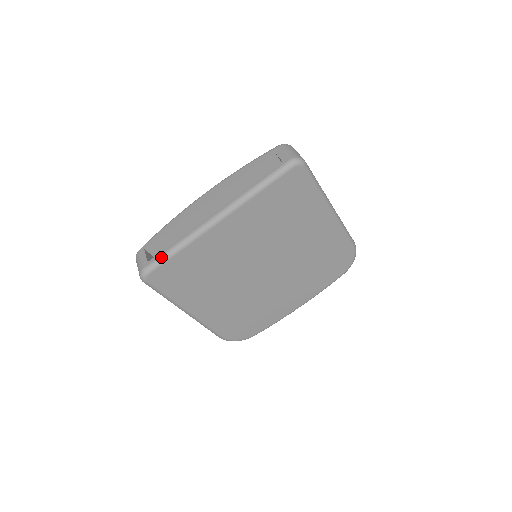
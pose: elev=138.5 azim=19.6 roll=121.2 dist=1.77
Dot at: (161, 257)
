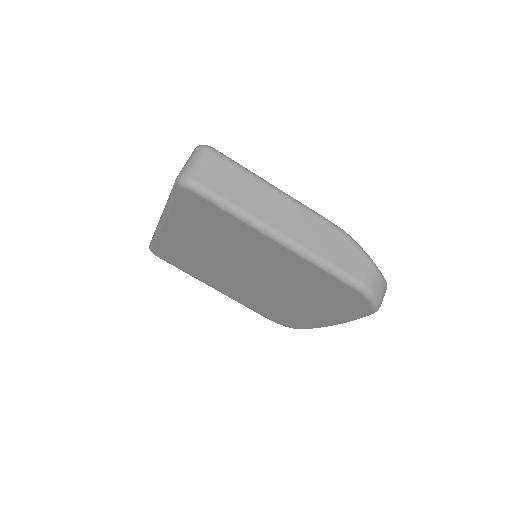
Dot at: (151, 241)
